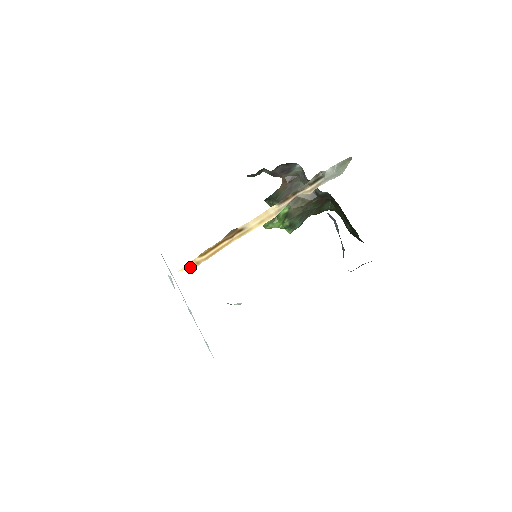
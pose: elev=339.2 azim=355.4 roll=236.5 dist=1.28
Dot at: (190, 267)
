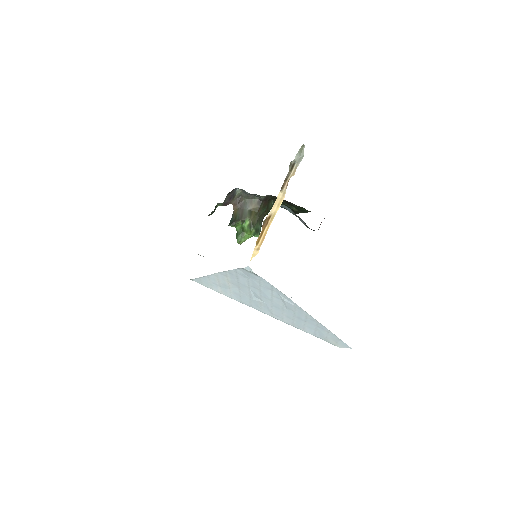
Dot at: (255, 254)
